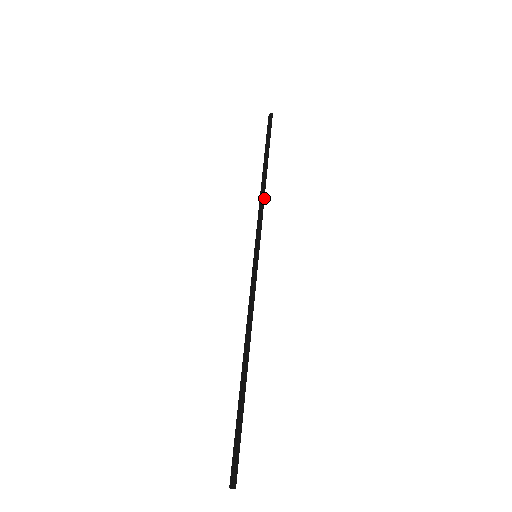
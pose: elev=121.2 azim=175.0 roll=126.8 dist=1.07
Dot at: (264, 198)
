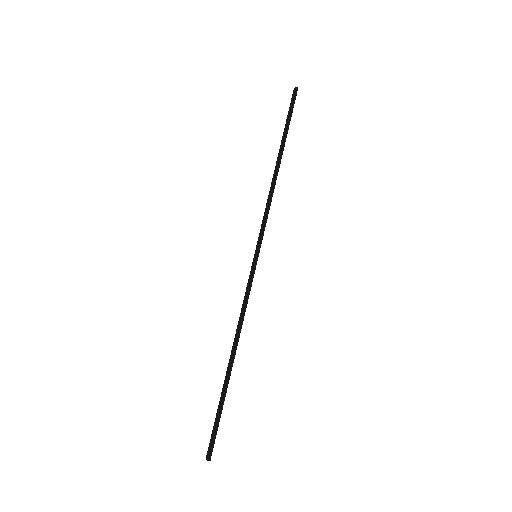
Dot at: occluded
